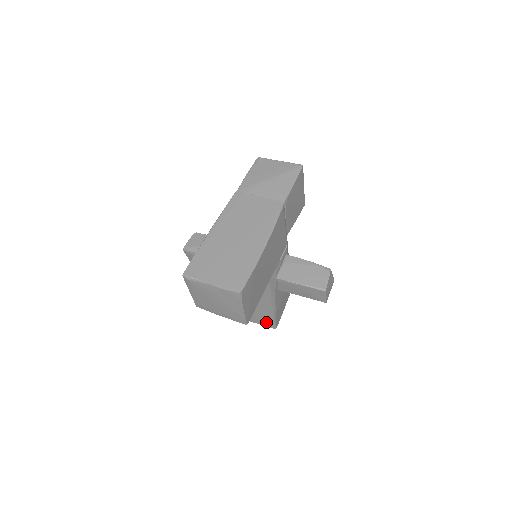
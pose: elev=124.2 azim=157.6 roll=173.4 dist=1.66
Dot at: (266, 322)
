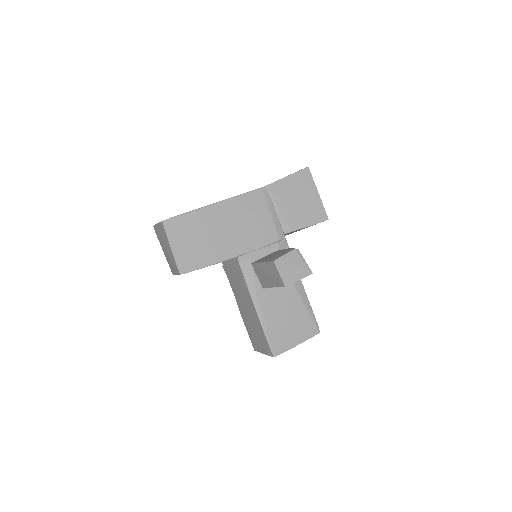
Dot at: (265, 345)
